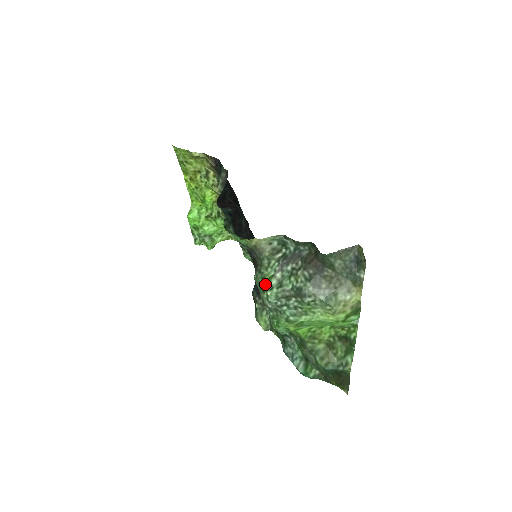
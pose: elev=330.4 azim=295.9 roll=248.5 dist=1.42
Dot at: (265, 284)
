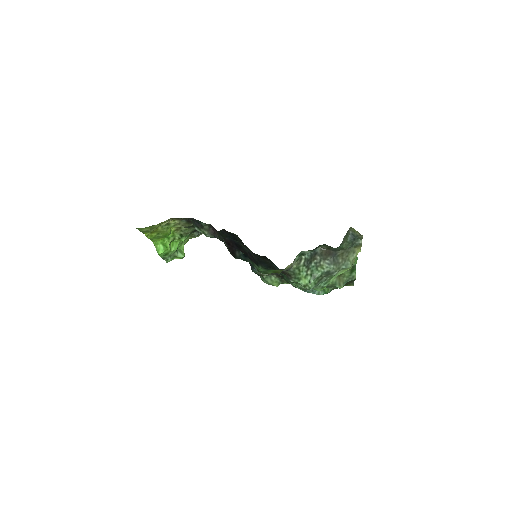
Dot at: (304, 283)
